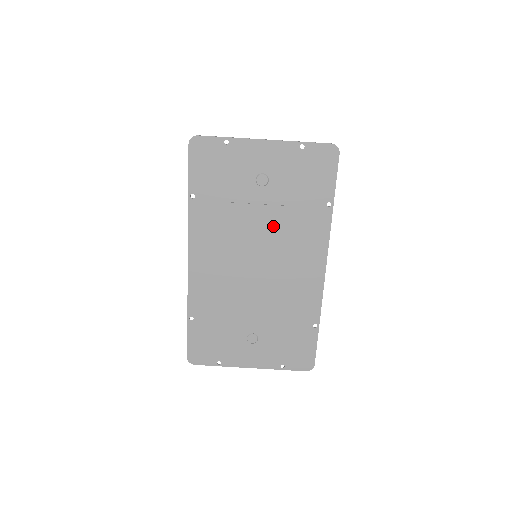
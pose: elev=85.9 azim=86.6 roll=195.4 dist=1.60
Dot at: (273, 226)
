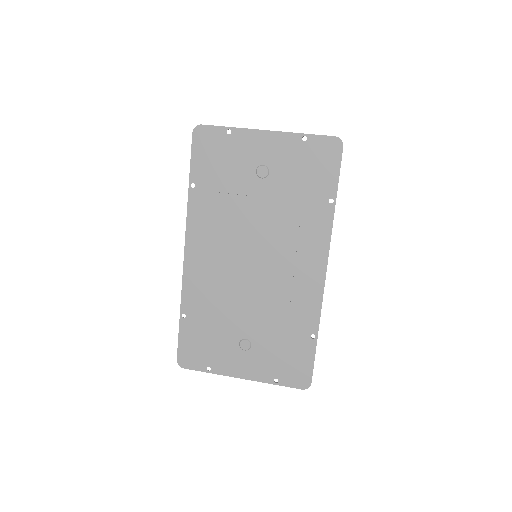
Dot at: (272, 221)
